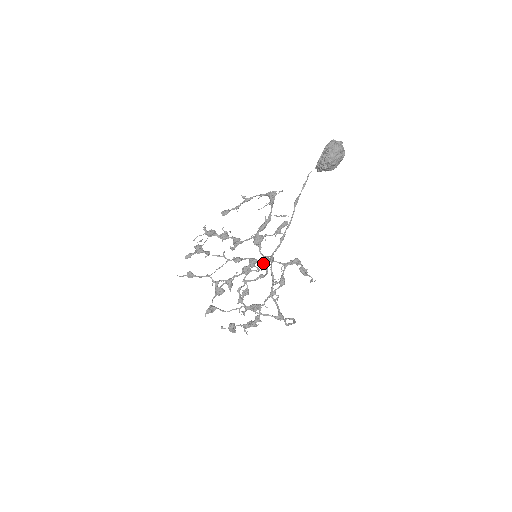
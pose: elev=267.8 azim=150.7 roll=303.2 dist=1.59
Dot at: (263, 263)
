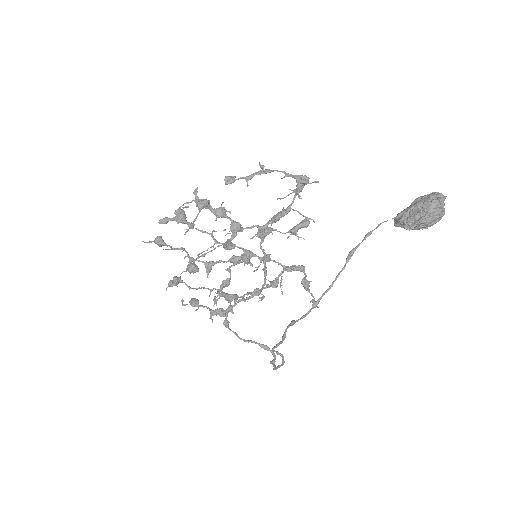
Dot at: (260, 261)
